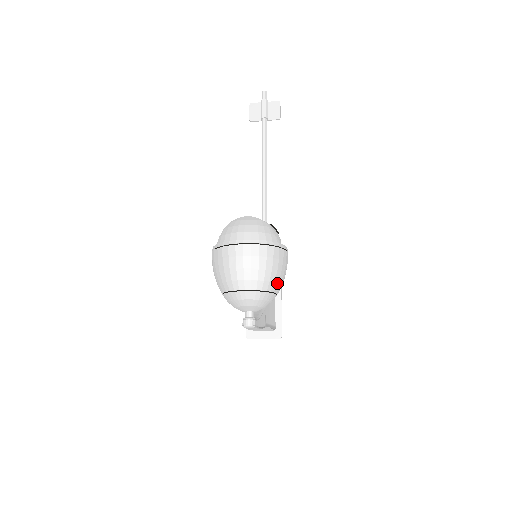
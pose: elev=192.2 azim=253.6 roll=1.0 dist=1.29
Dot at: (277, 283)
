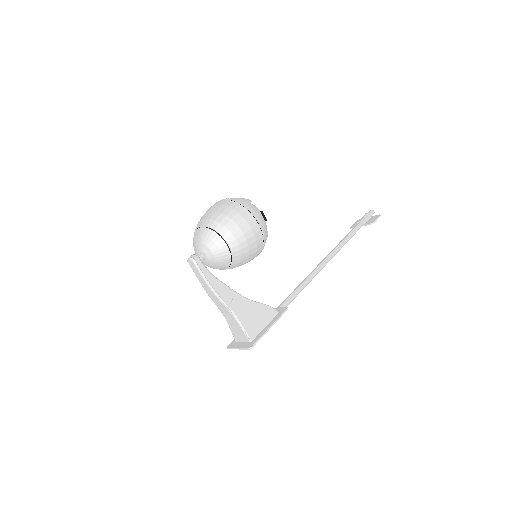
Dot at: (227, 230)
